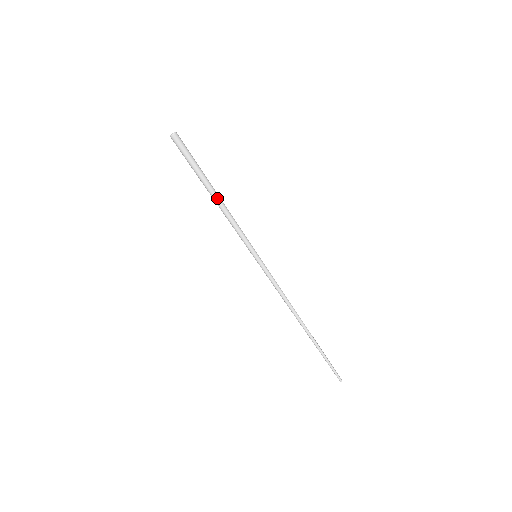
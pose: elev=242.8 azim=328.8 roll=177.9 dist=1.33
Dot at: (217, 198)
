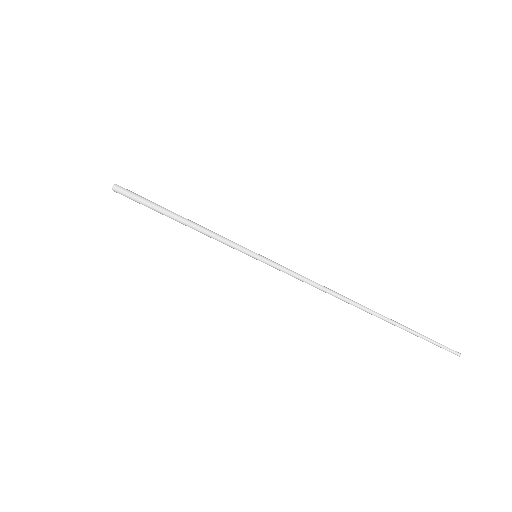
Dot at: (184, 218)
